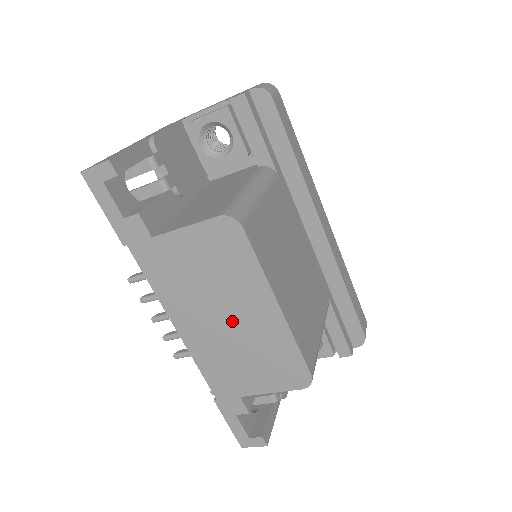
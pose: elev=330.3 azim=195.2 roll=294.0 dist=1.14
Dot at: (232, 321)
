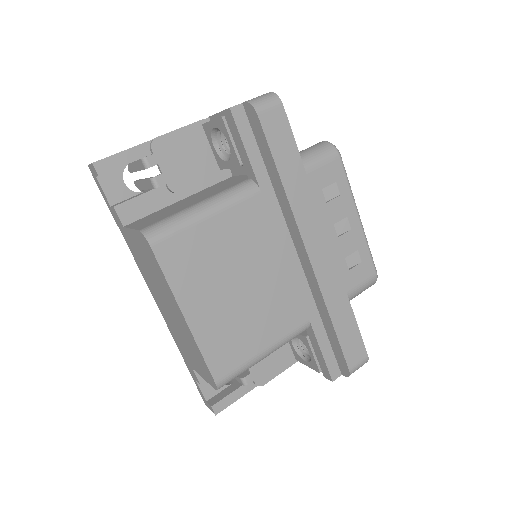
Dot at: (171, 311)
